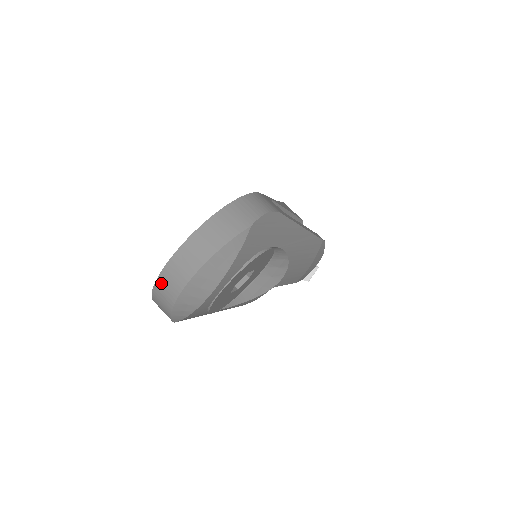
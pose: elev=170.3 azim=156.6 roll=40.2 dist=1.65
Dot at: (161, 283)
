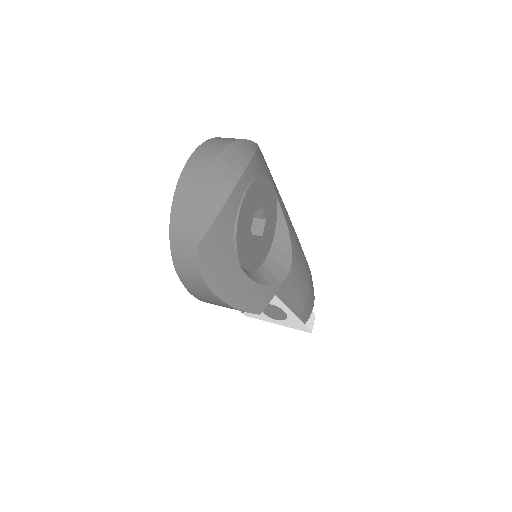
Dot at: (186, 175)
